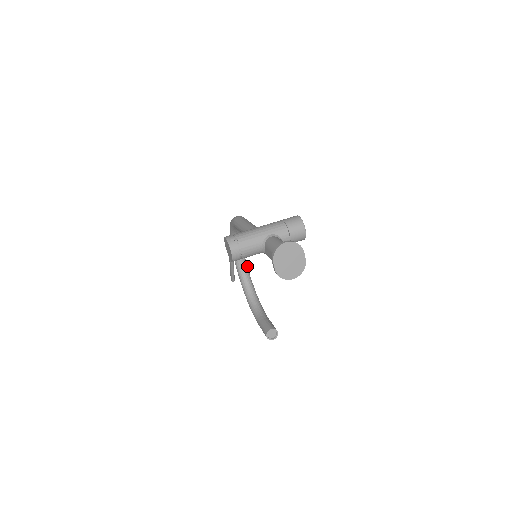
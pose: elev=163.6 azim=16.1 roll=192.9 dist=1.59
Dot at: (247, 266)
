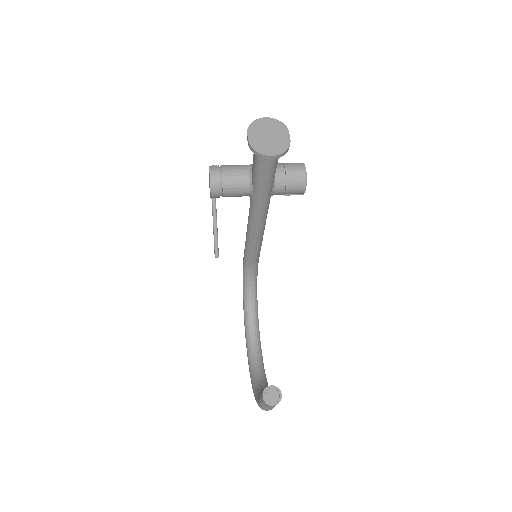
Dot at: (261, 353)
